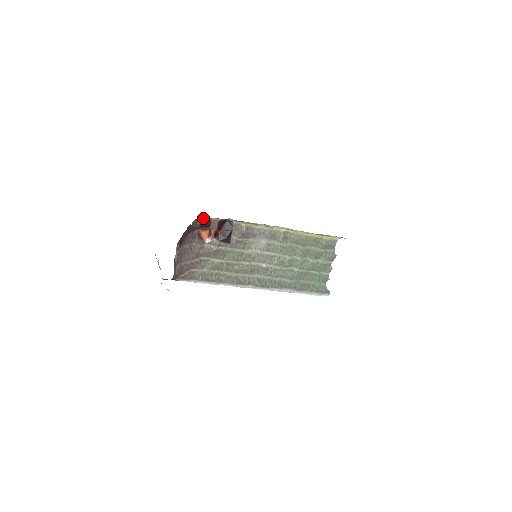
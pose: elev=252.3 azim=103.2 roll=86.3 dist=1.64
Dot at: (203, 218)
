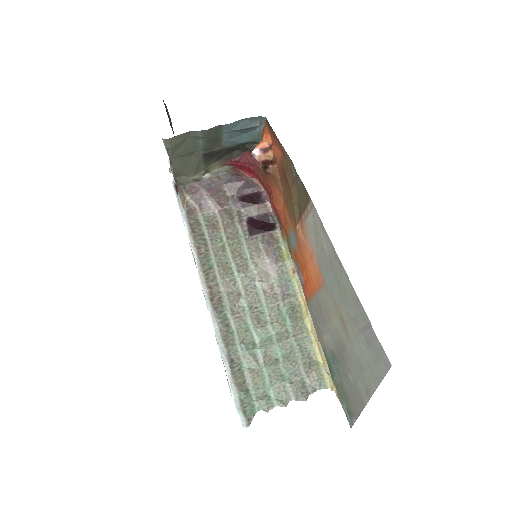
Dot at: (264, 192)
